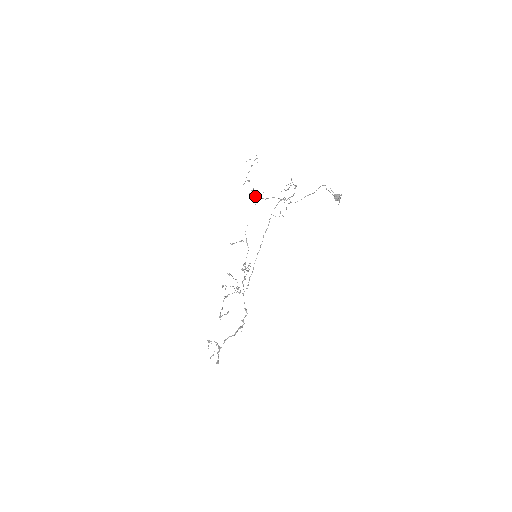
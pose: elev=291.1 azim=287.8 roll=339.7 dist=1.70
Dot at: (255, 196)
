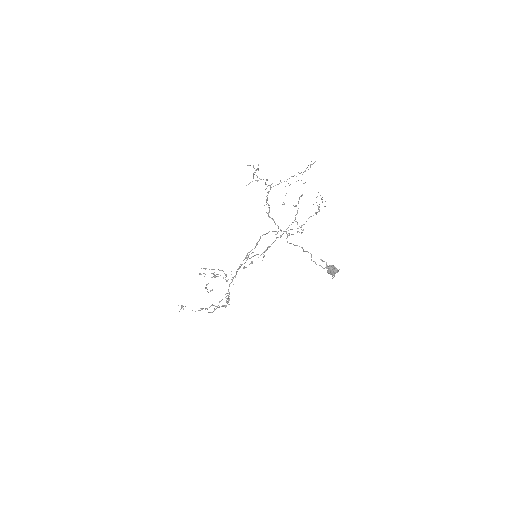
Dot at: occluded
